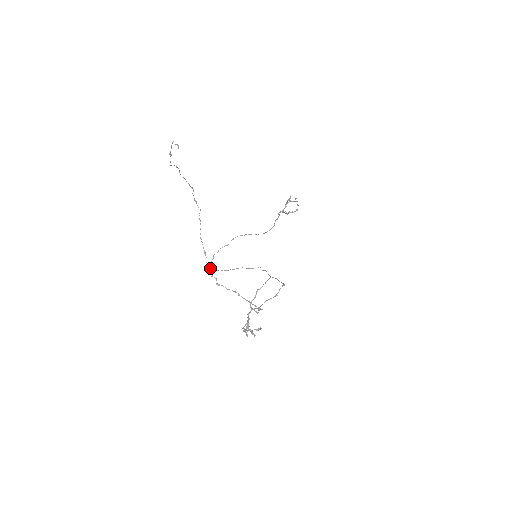
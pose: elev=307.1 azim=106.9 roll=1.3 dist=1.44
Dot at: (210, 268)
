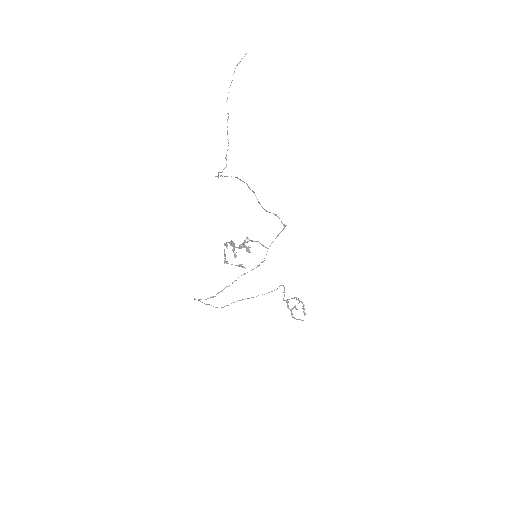
Dot at: occluded
